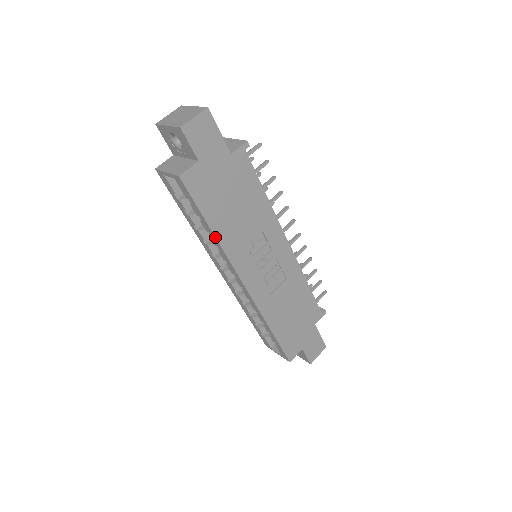
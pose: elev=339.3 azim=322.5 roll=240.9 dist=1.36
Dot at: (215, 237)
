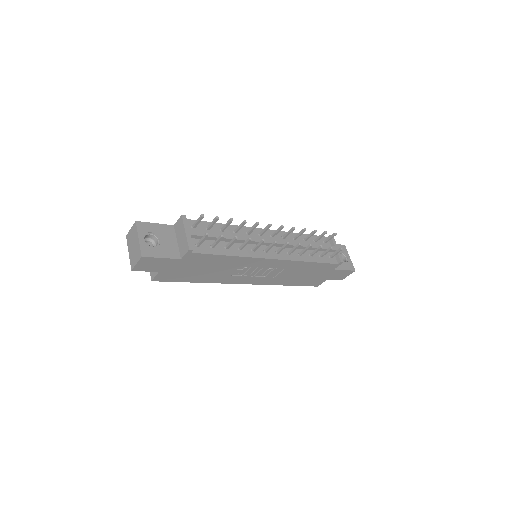
Dot at: occluded
